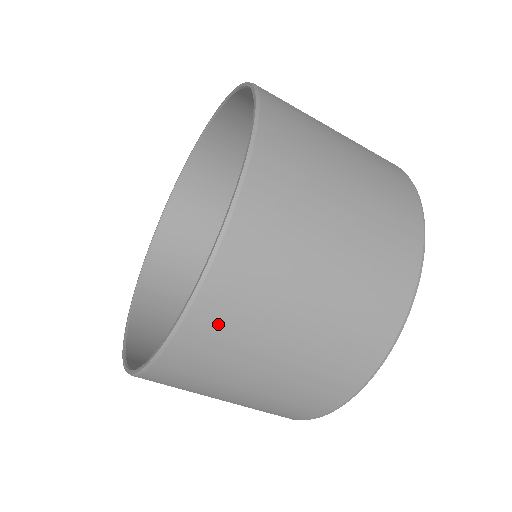
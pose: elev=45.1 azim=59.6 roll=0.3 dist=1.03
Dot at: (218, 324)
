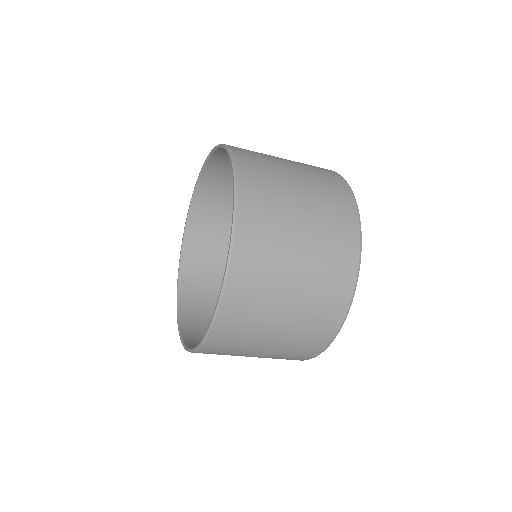
Dot at: (247, 282)
